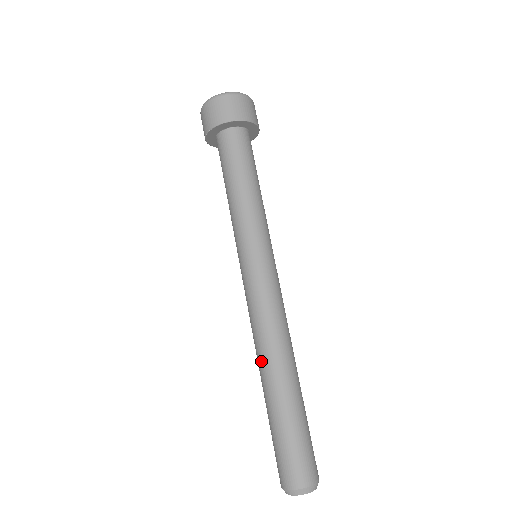
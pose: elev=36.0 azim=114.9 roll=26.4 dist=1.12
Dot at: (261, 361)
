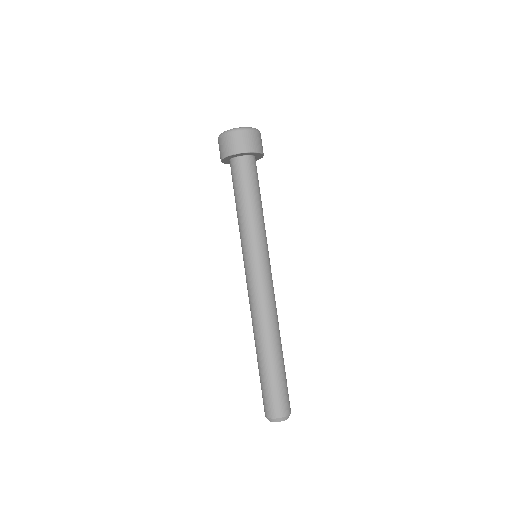
Dot at: (259, 333)
